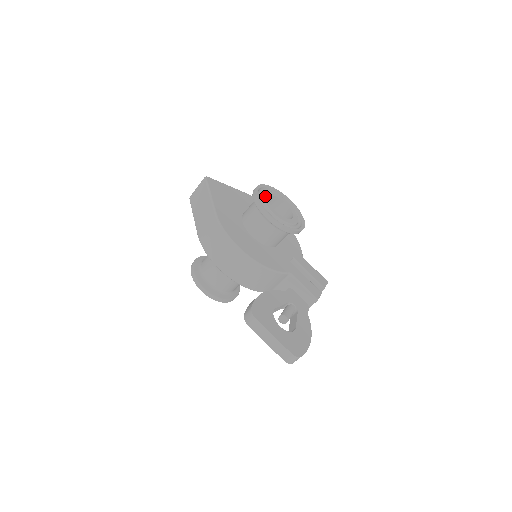
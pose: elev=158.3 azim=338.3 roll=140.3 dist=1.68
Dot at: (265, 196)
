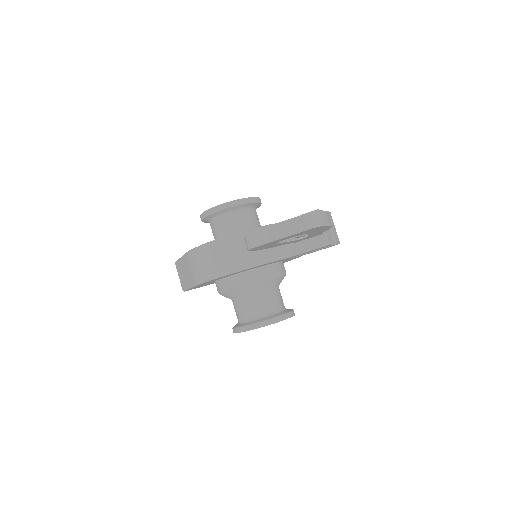
Dot at: occluded
